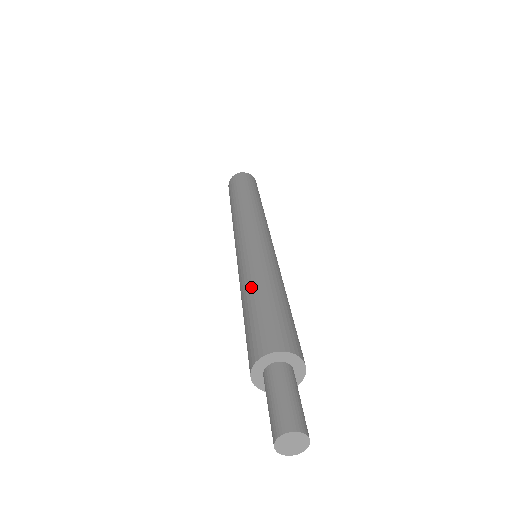
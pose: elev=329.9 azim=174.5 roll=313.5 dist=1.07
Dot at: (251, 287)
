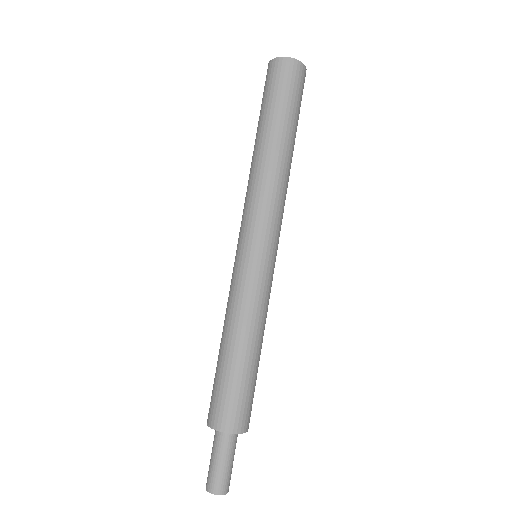
Dot at: (225, 335)
